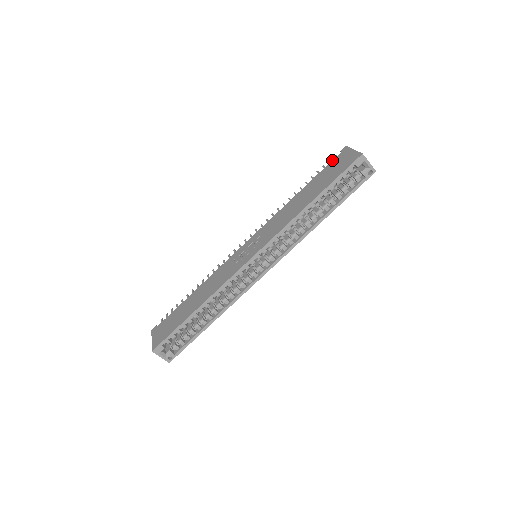
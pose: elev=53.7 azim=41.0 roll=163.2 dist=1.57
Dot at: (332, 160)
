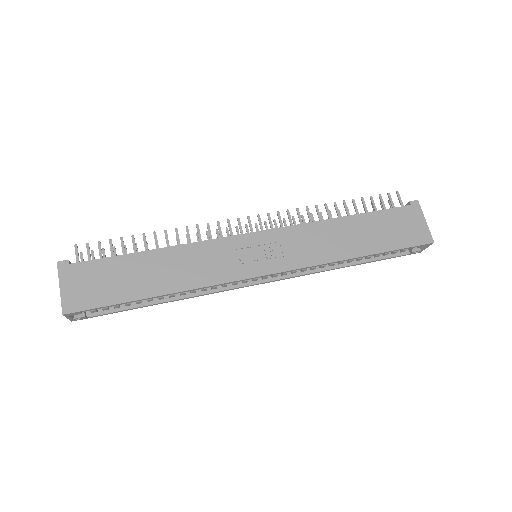
Dot at: (398, 207)
